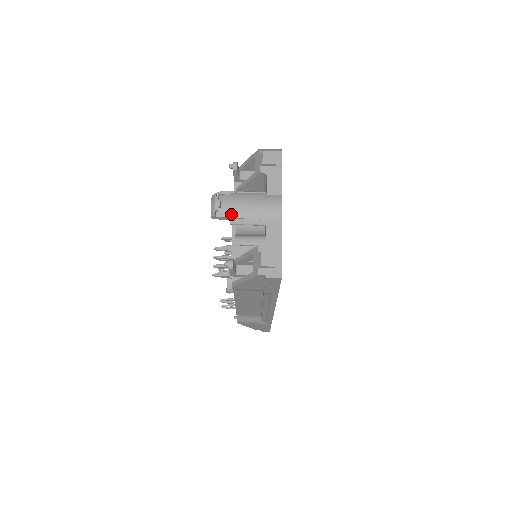
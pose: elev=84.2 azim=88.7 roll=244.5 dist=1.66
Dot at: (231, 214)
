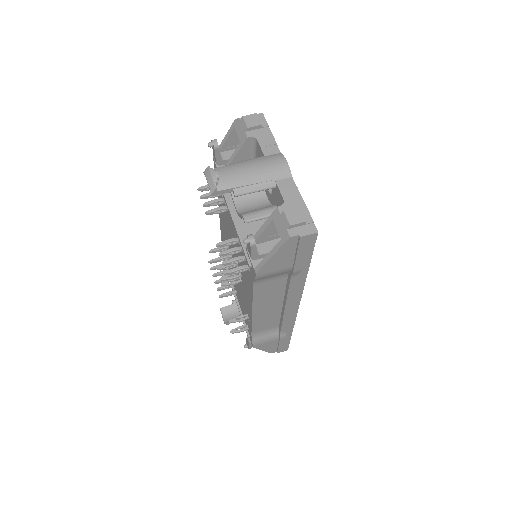
Dot at: (233, 184)
